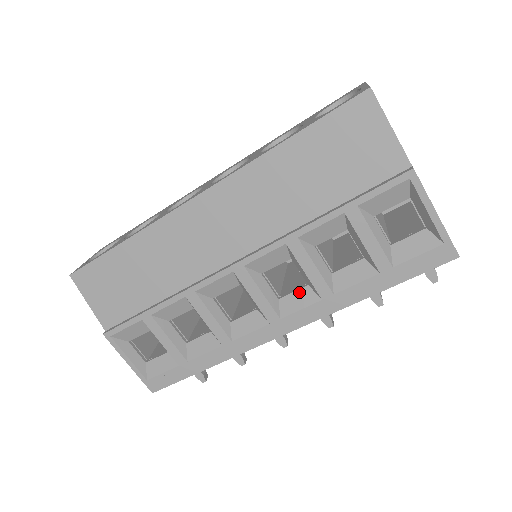
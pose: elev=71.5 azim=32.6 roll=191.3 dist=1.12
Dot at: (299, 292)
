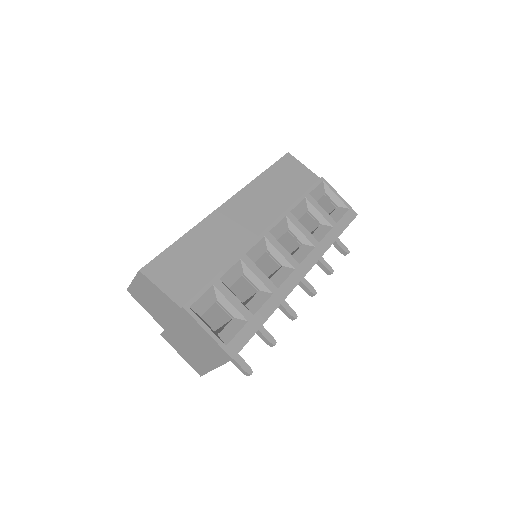
Dot at: (300, 249)
